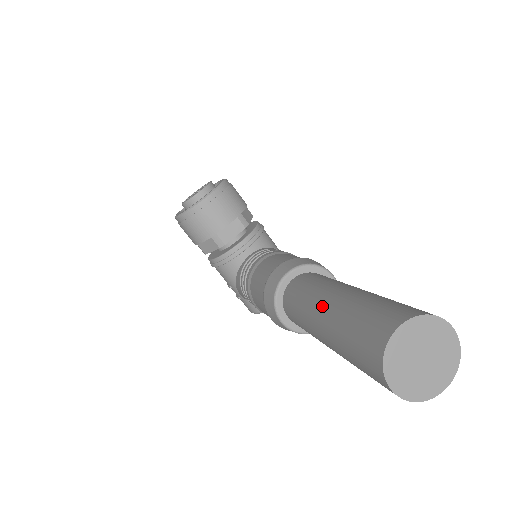
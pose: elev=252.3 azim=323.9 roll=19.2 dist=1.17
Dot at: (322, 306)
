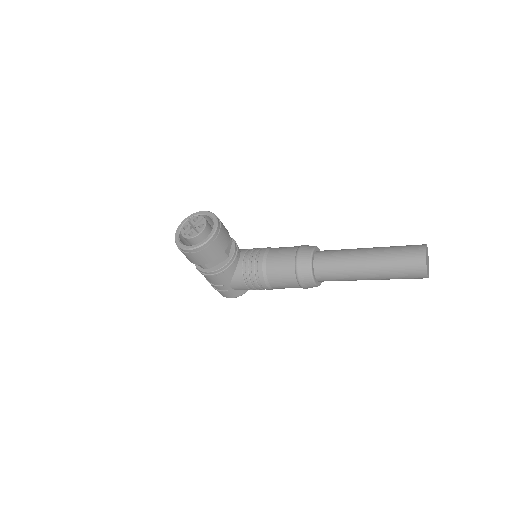
Dot at: (364, 261)
